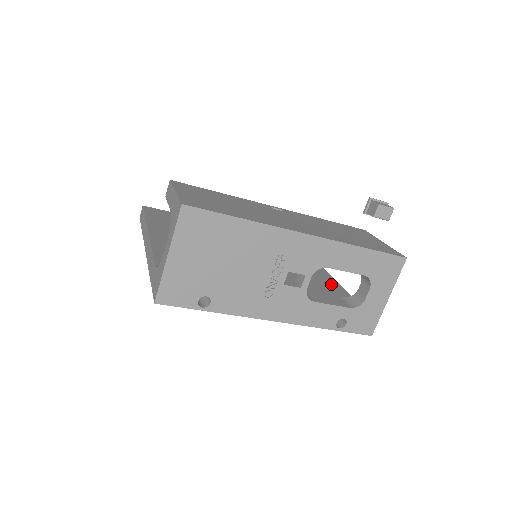
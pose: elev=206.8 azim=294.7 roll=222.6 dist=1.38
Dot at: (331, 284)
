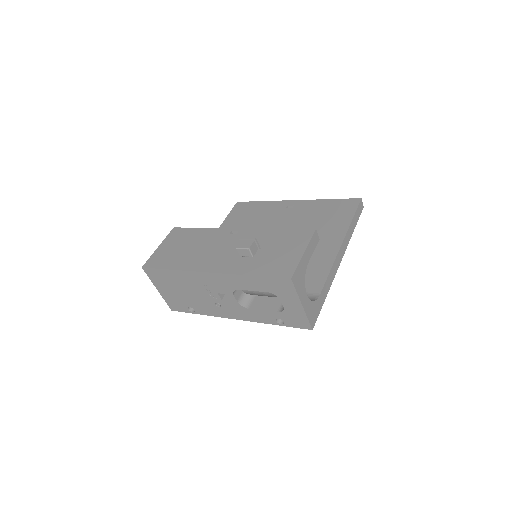
Dot at: (318, 271)
